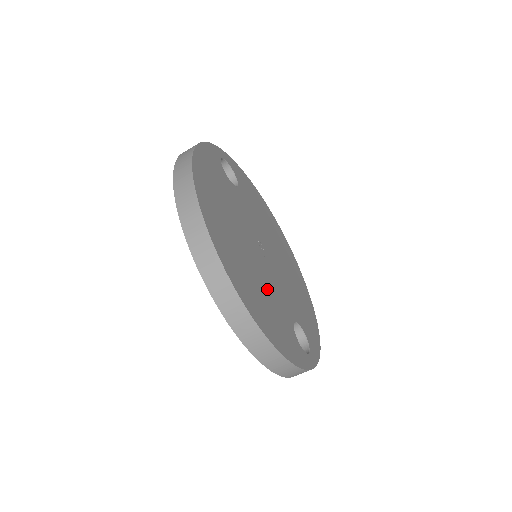
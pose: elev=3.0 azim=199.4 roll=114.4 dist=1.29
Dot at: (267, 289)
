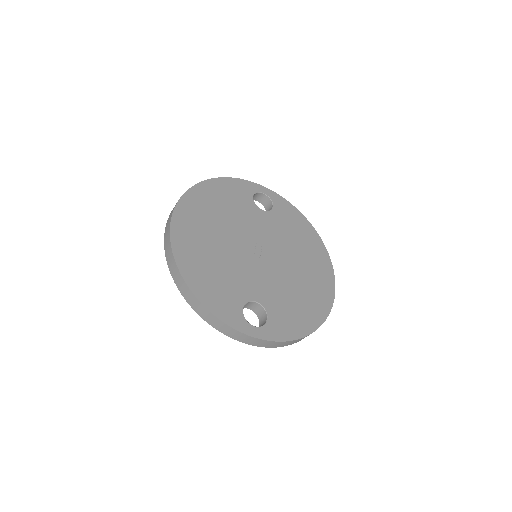
Dot at: (228, 266)
